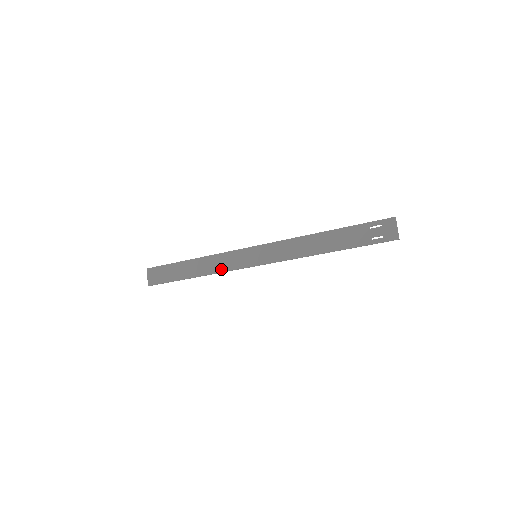
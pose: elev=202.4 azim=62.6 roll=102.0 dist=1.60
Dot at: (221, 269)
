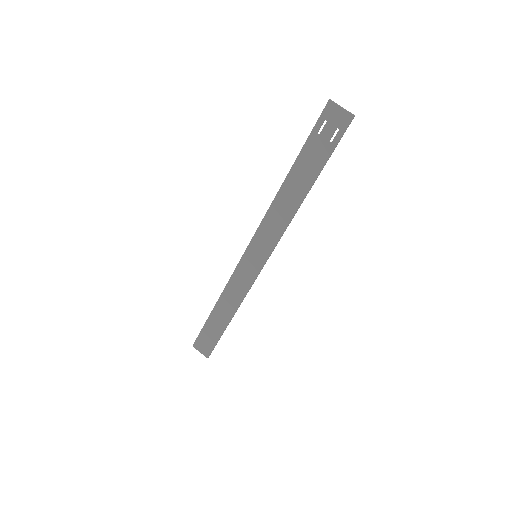
Dot at: (242, 293)
